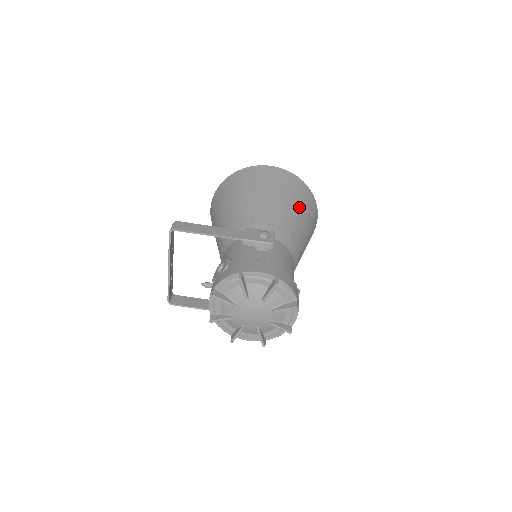
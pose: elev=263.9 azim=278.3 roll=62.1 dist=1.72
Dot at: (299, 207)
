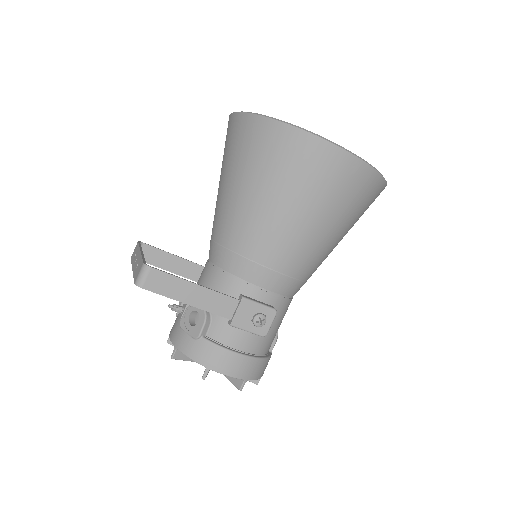
Dot at: (346, 228)
